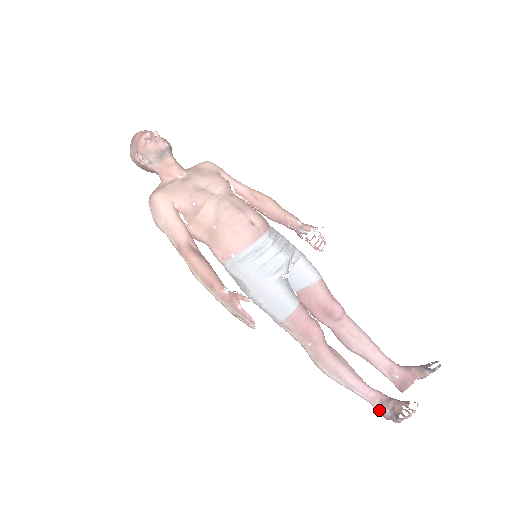
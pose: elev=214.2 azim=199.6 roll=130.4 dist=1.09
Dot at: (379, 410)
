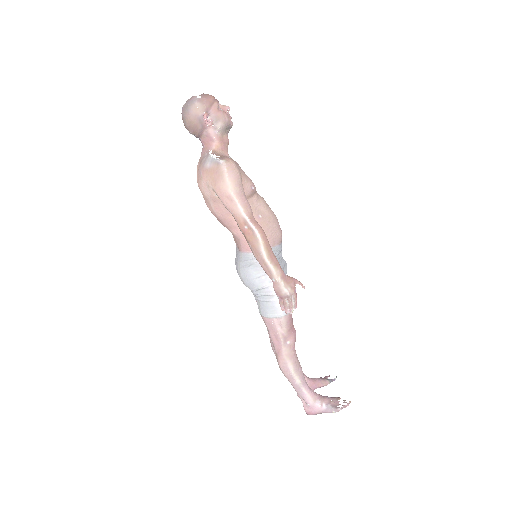
Dot at: (313, 406)
